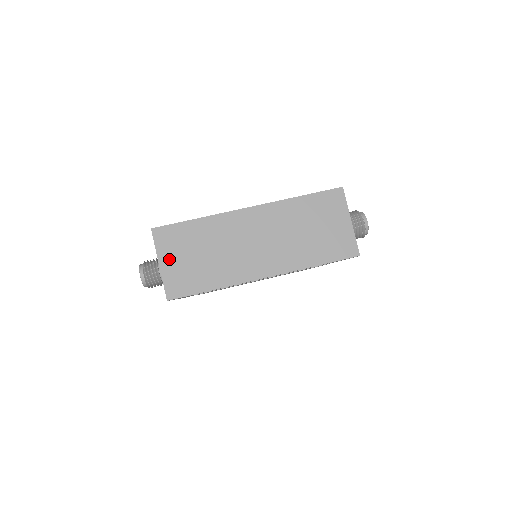
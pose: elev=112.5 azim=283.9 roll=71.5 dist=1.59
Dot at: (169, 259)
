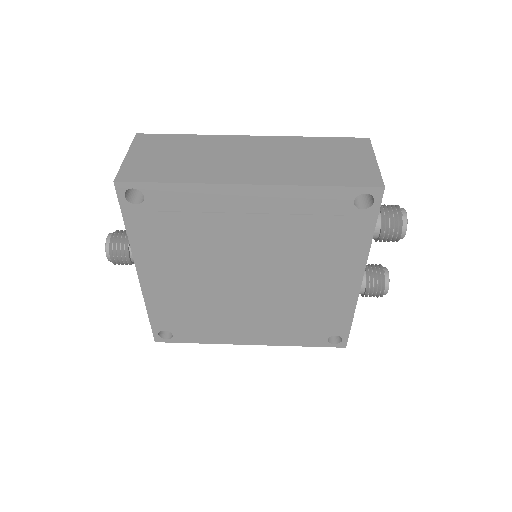
Dot at: (140, 154)
